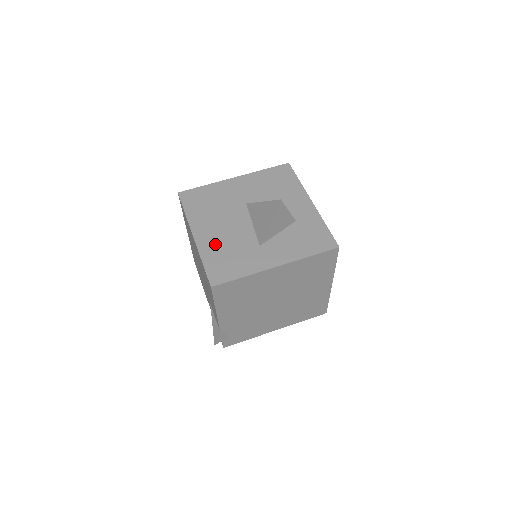
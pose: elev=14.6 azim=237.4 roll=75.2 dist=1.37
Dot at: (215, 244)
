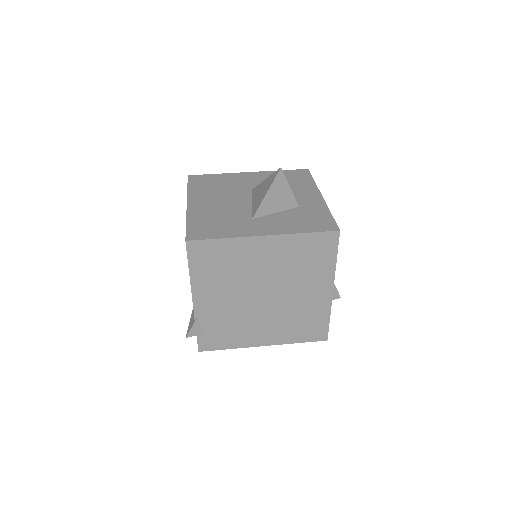
Dot at: (206, 212)
